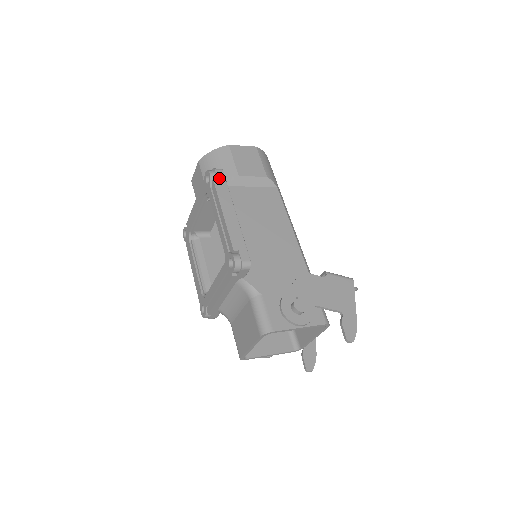
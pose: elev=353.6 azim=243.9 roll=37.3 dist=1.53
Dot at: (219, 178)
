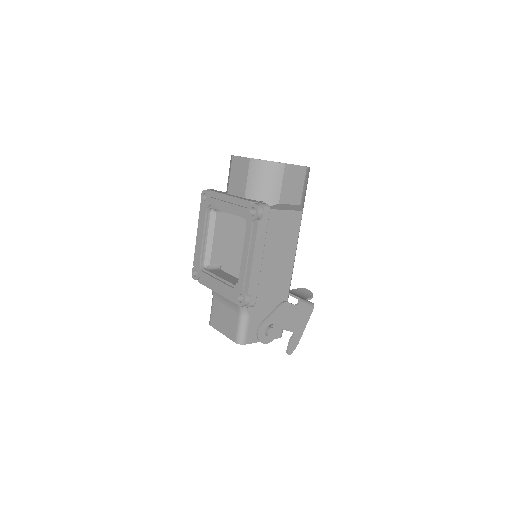
Dot at: (264, 219)
